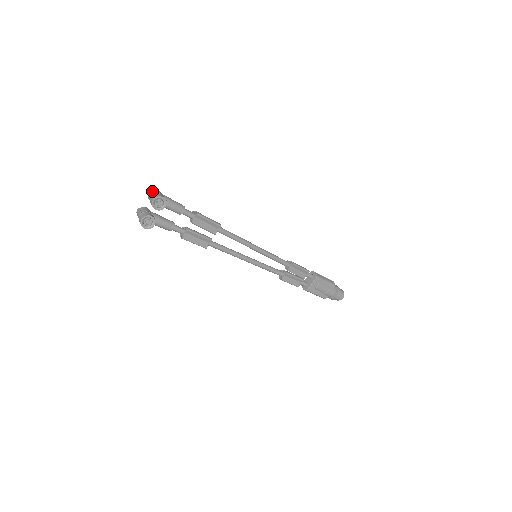
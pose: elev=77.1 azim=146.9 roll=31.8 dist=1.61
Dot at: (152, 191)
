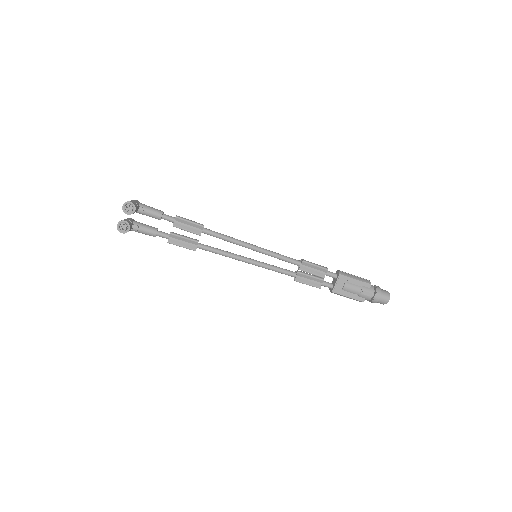
Dot at: occluded
